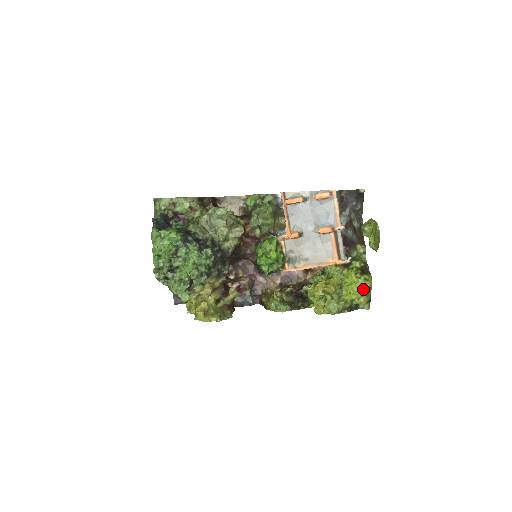
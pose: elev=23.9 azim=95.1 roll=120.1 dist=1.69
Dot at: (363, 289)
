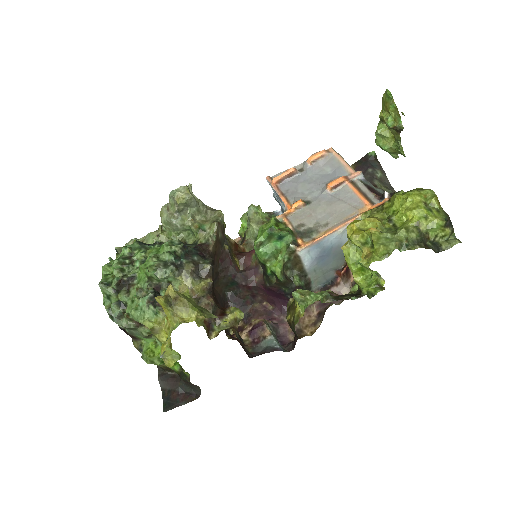
Dot at: (424, 203)
